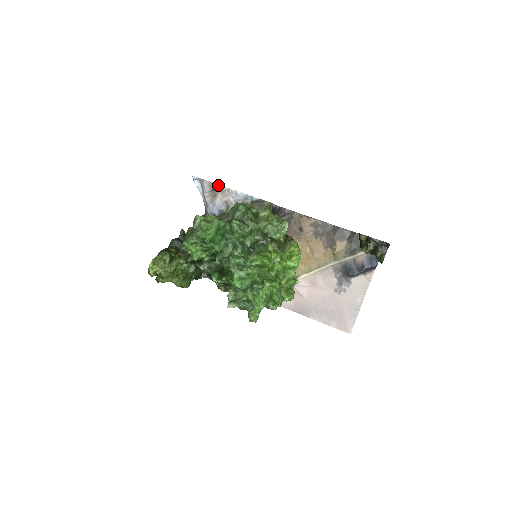
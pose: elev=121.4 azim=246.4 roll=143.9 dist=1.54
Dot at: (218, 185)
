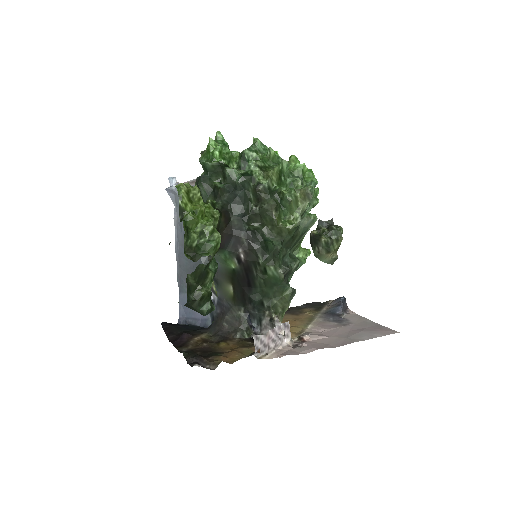
Dot at: (194, 179)
